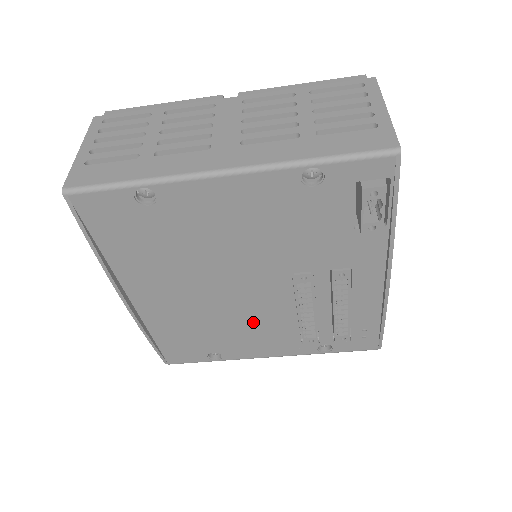
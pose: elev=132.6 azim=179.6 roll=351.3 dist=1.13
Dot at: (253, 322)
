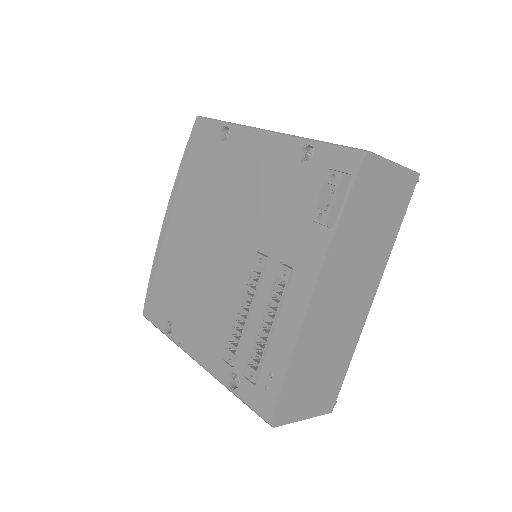
Dot at: (210, 298)
